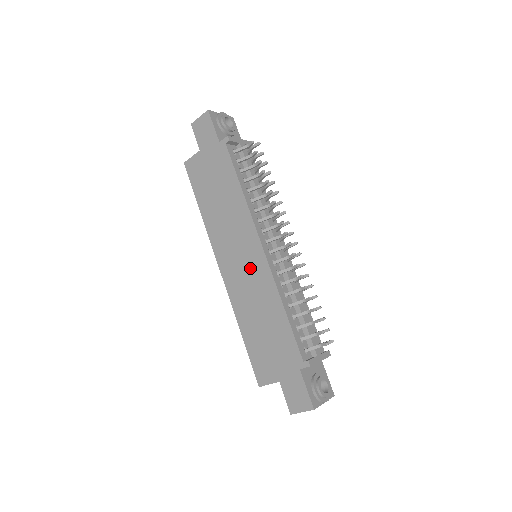
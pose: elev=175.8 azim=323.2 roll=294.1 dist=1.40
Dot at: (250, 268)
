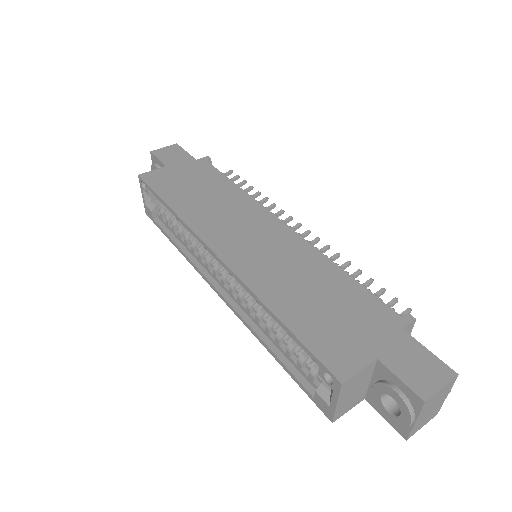
Dot at: (270, 242)
